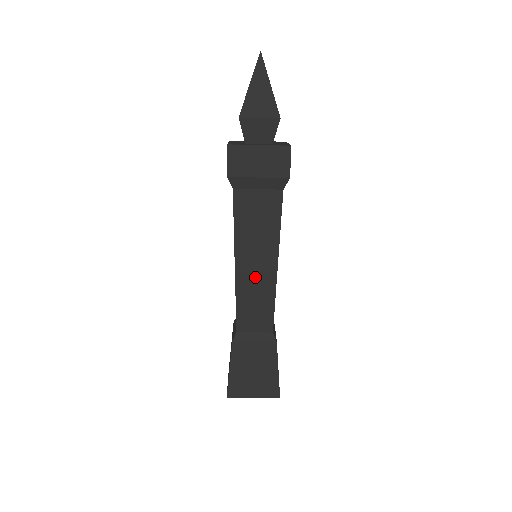
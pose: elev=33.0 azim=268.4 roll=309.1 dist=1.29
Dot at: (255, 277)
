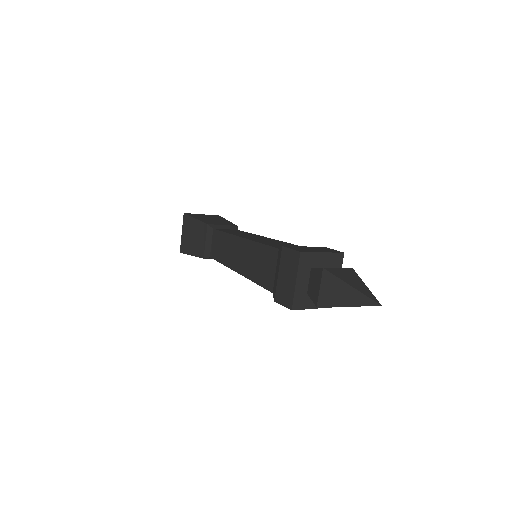
Dot at: occluded
